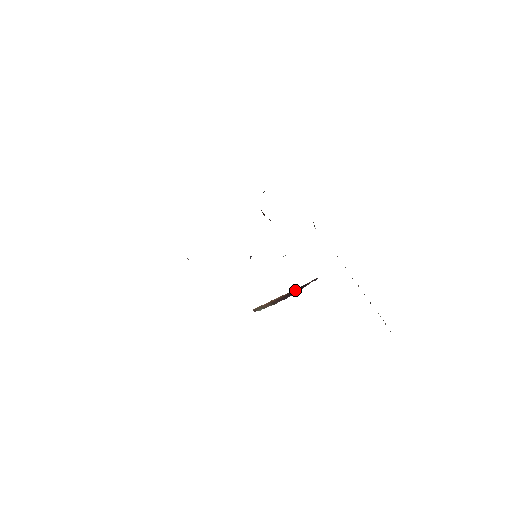
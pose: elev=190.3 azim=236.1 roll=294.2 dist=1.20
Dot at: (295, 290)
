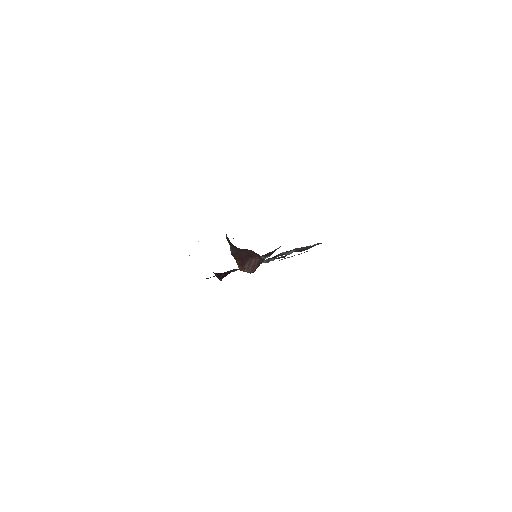
Dot at: (304, 252)
